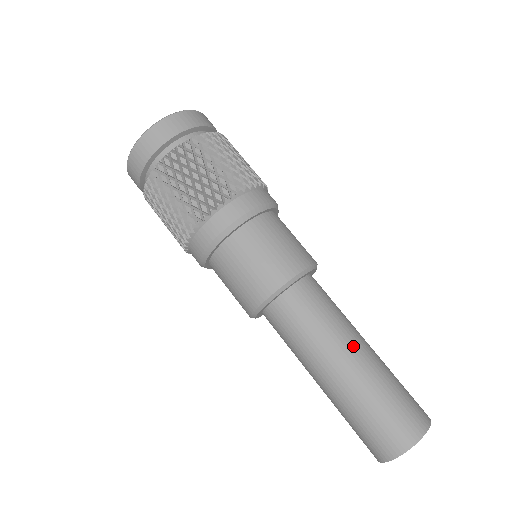
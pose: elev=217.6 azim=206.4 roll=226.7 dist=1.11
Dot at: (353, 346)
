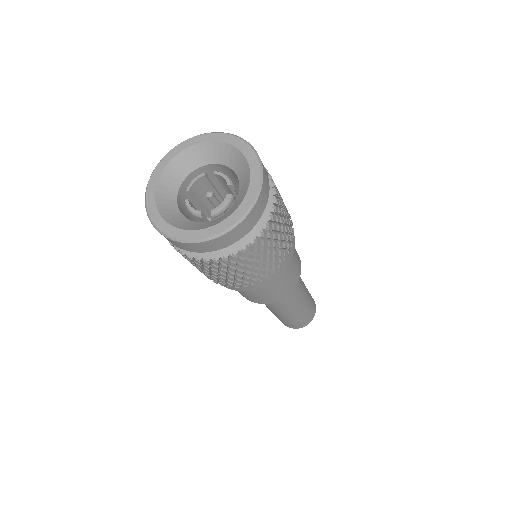
Dot at: (304, 293)
